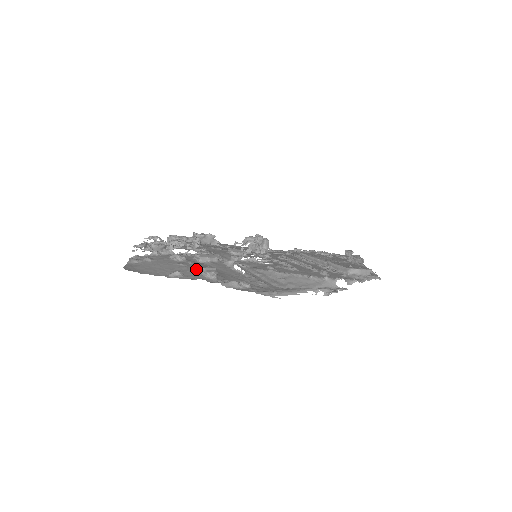
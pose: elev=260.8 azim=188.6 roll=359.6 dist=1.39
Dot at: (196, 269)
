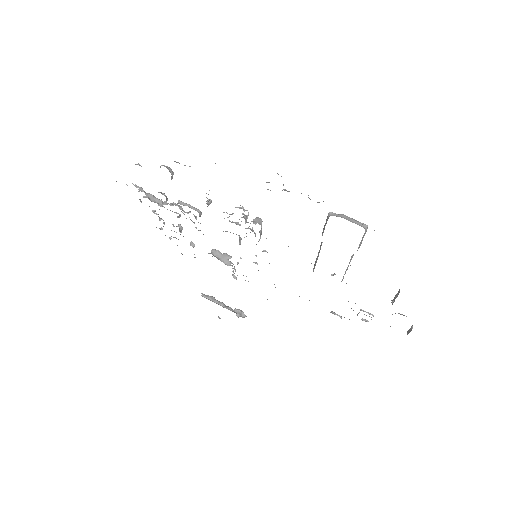
Dot at: occluded
